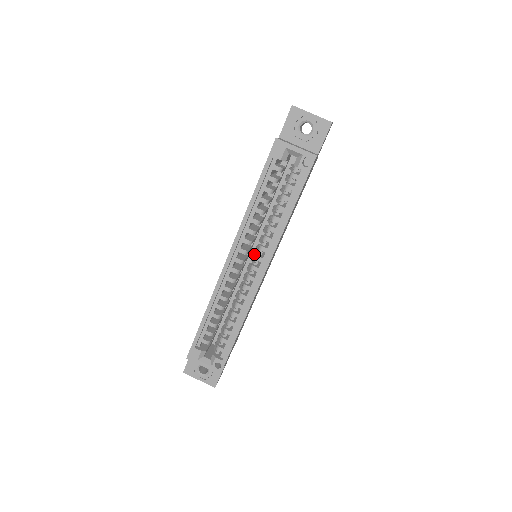
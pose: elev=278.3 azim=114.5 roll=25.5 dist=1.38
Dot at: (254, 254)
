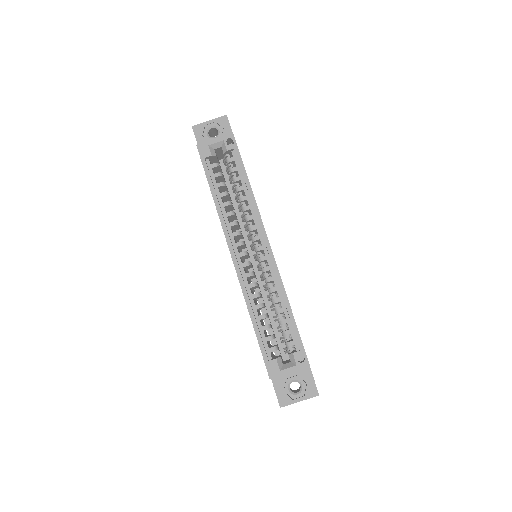
Dot at: (251, 246)
